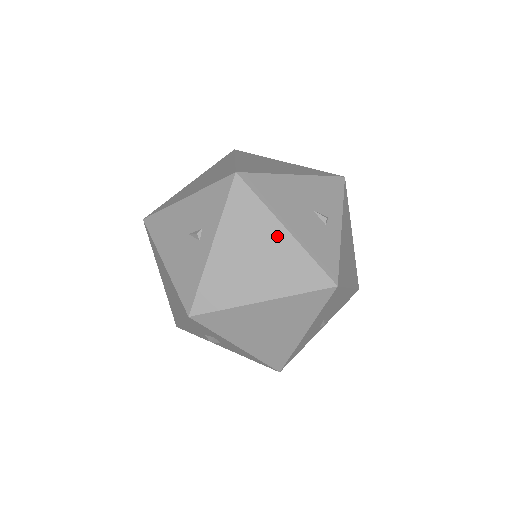
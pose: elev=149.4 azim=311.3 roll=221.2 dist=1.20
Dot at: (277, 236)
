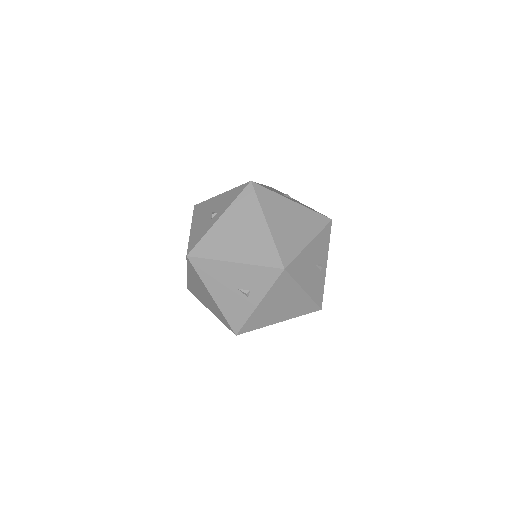
Dot at: (298, 295)
